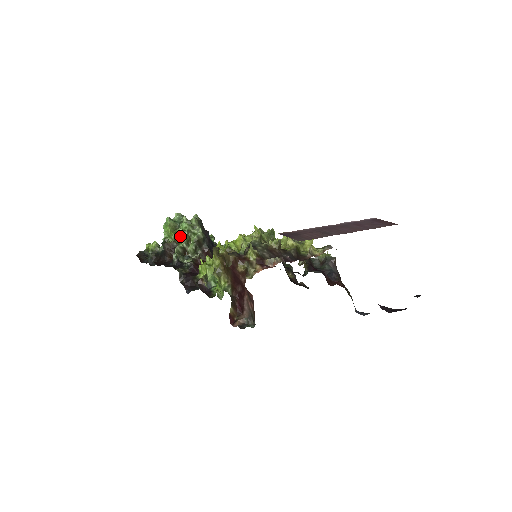
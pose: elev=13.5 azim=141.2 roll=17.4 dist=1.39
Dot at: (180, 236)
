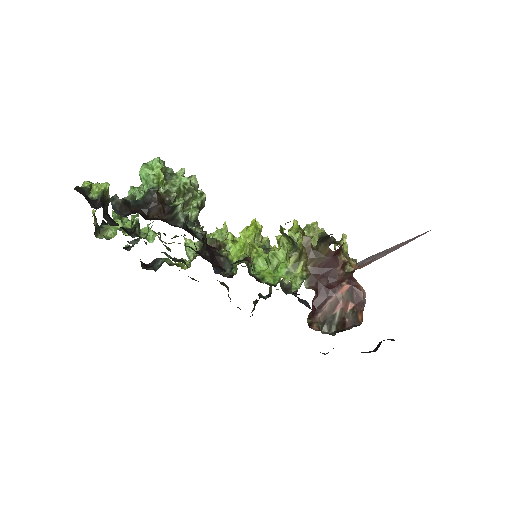
Dot at: (177, 191)
